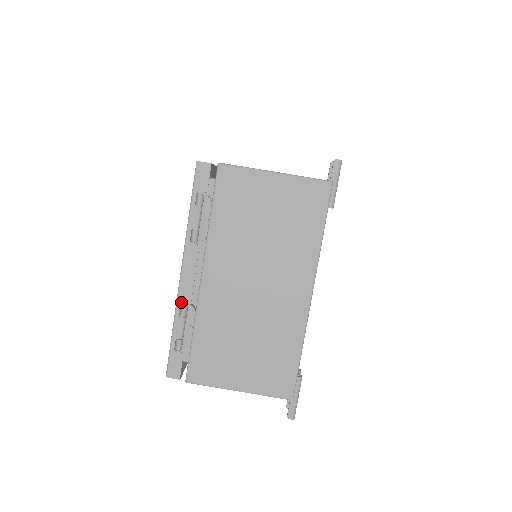
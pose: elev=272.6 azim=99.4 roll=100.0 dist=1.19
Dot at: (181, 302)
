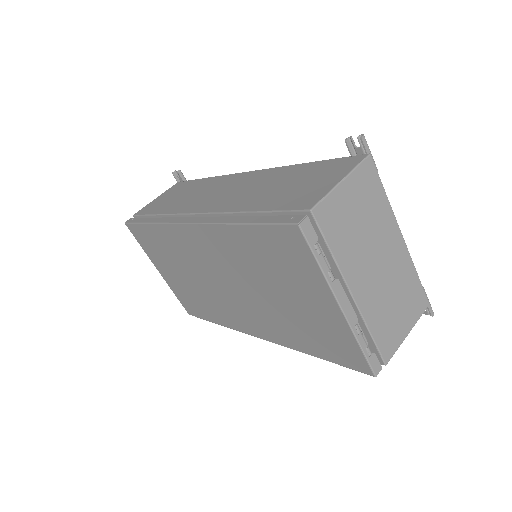
Dot at: (353, 325)
